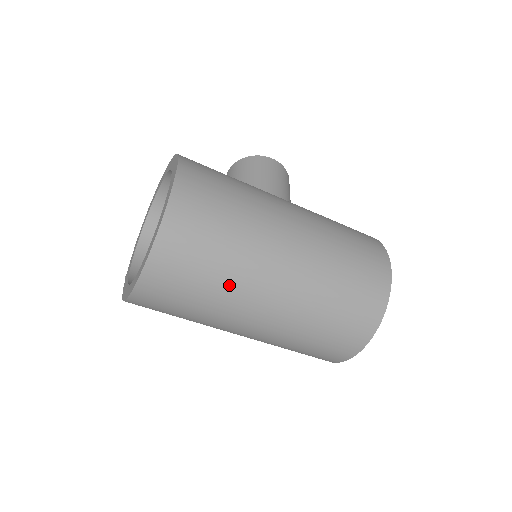
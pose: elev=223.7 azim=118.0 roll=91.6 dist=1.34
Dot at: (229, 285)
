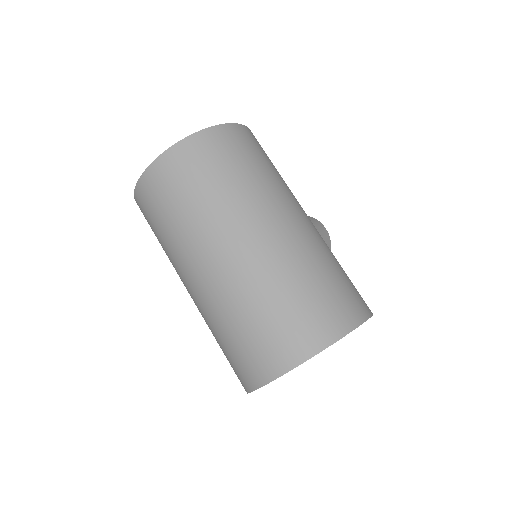
Dot at: (214, 206)
